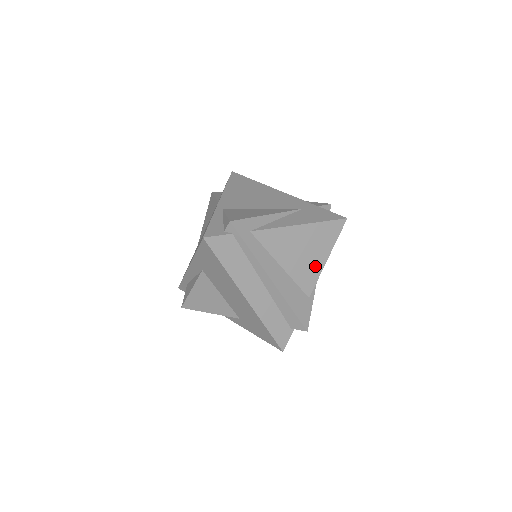
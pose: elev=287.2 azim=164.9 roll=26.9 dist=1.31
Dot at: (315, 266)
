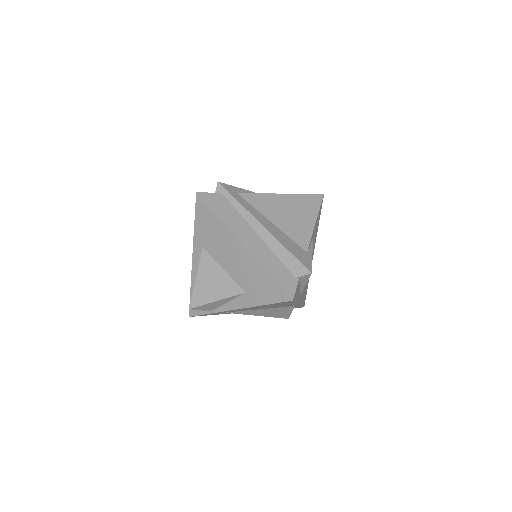
Dot at: (305, 226)
